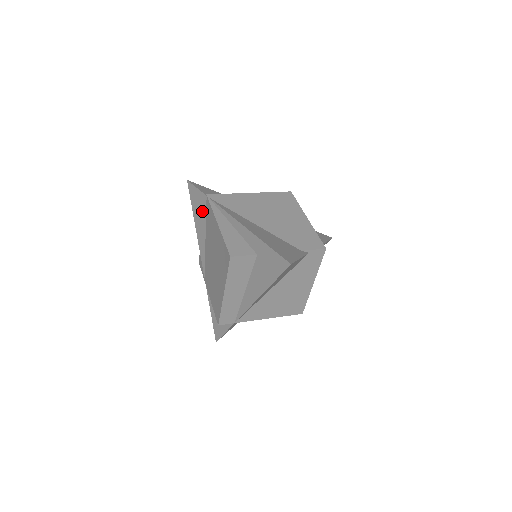
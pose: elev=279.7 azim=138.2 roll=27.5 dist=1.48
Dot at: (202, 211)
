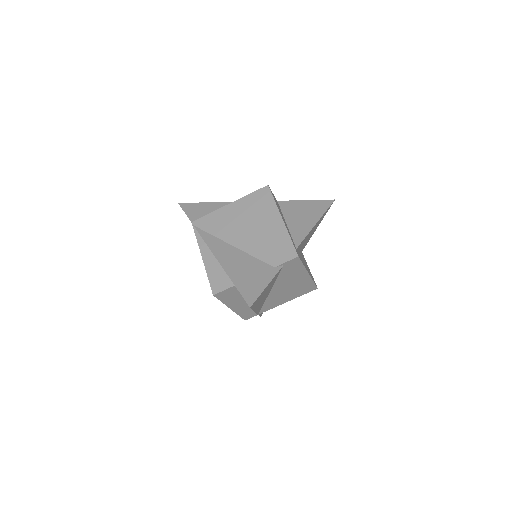
Dot at: occluded
